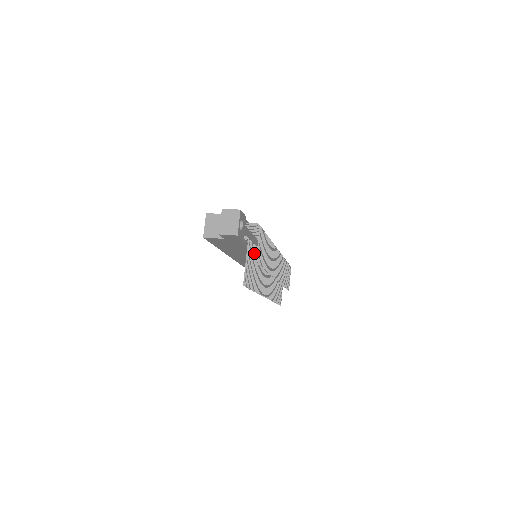
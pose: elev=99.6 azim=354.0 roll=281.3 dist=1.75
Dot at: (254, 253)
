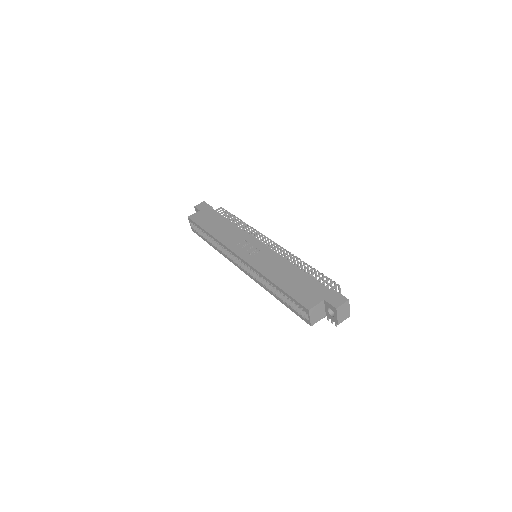
Dot at: occluded
